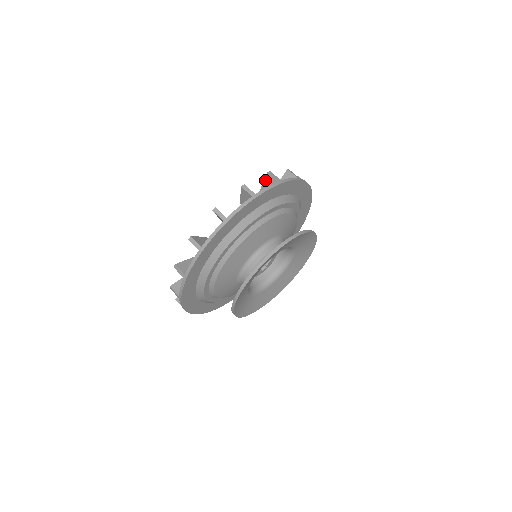
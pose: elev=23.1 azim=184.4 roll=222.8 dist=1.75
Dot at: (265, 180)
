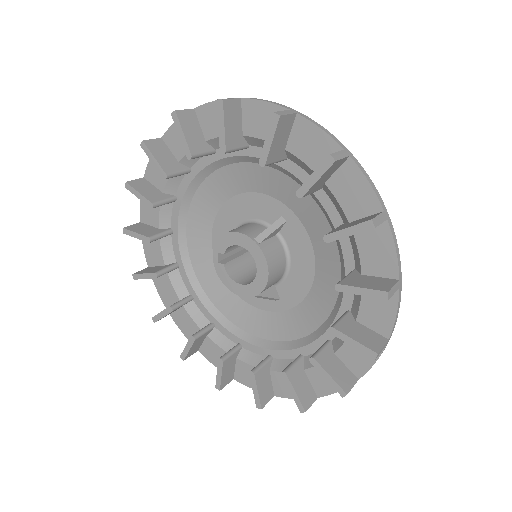
Dot at: occluded
